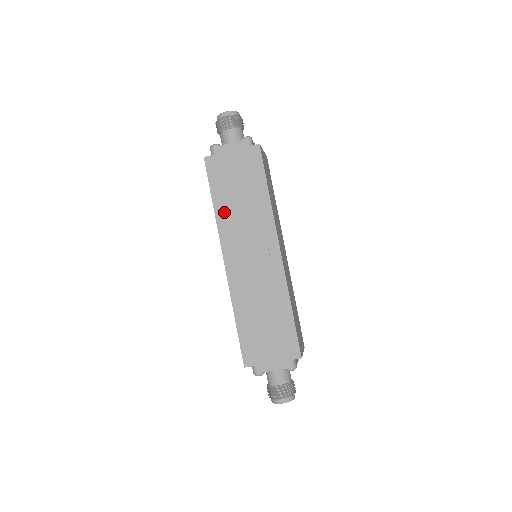
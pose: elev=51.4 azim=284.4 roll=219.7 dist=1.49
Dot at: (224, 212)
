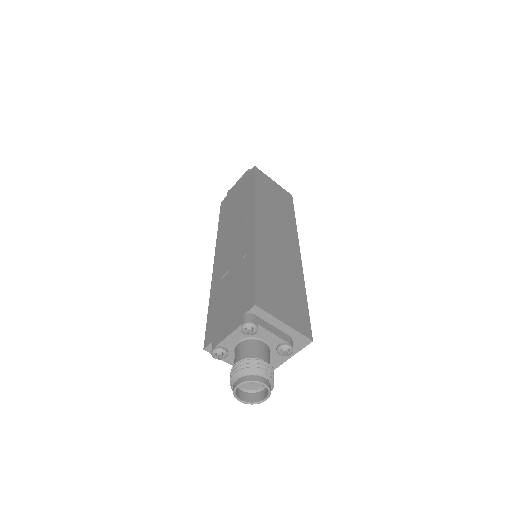
Dot at: (223, 225)
